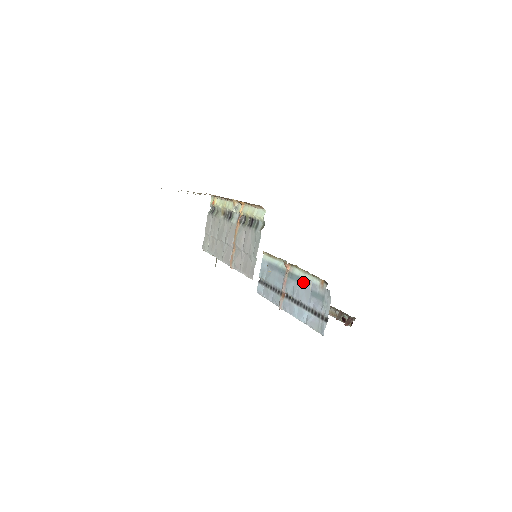
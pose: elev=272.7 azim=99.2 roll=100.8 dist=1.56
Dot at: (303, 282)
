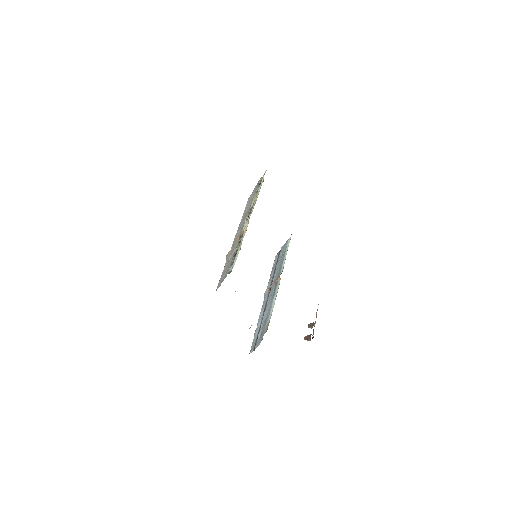
Dot at: (271, 304)
